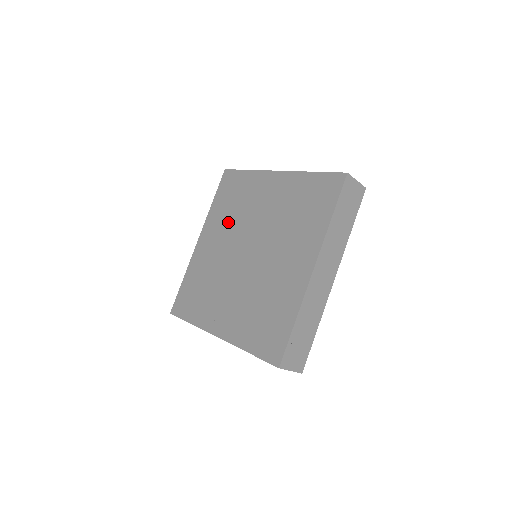
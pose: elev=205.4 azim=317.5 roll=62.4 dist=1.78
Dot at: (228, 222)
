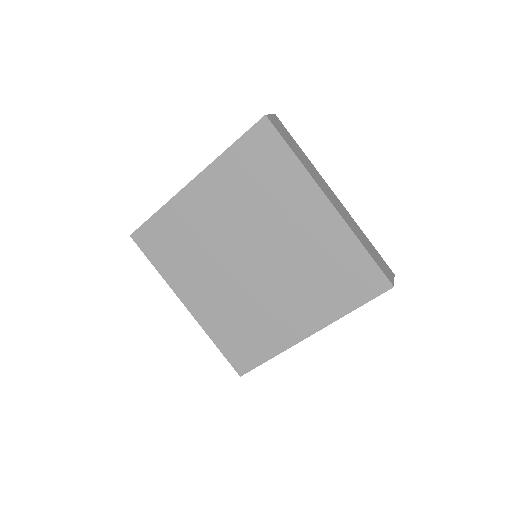
Dot at: (242, 201)
